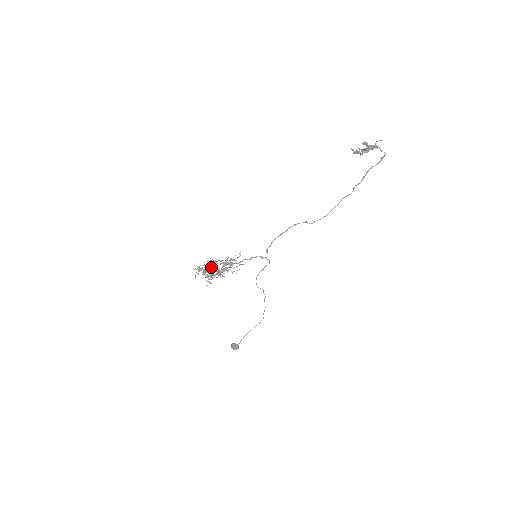
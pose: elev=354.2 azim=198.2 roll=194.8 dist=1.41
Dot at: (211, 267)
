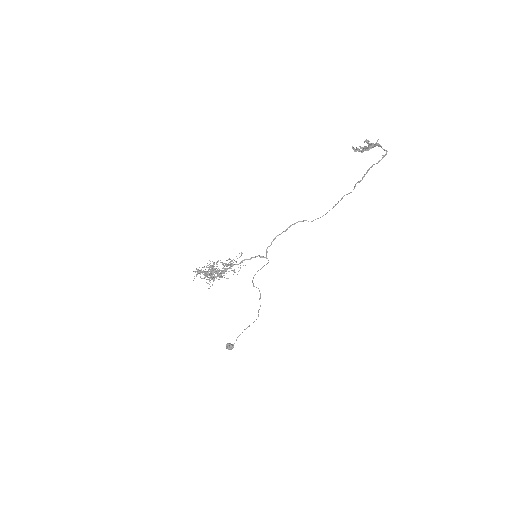
Dot at: (212, 269)
